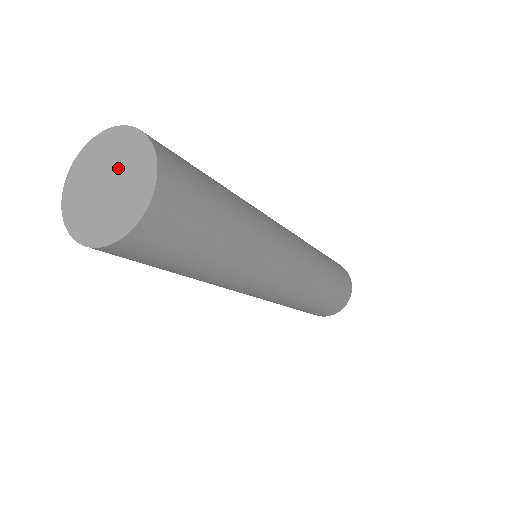
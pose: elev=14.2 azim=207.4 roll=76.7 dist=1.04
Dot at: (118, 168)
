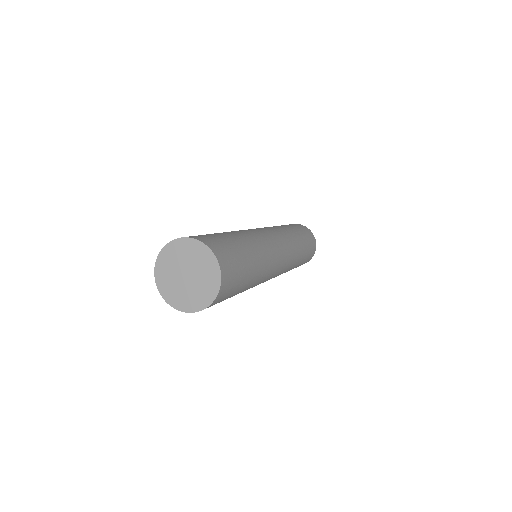
Dot at: (188, 263)
